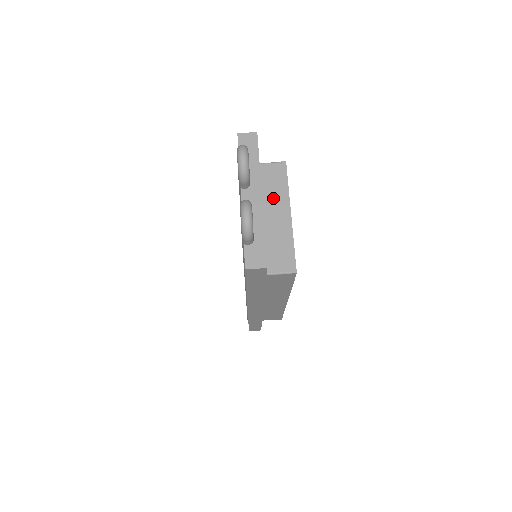
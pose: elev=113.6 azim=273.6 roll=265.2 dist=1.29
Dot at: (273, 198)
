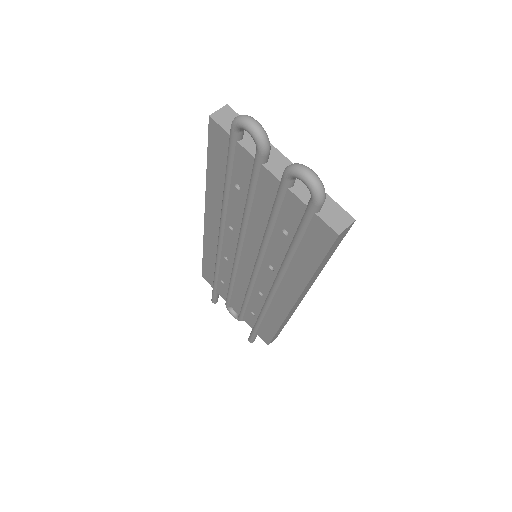
Dot at: occluded
